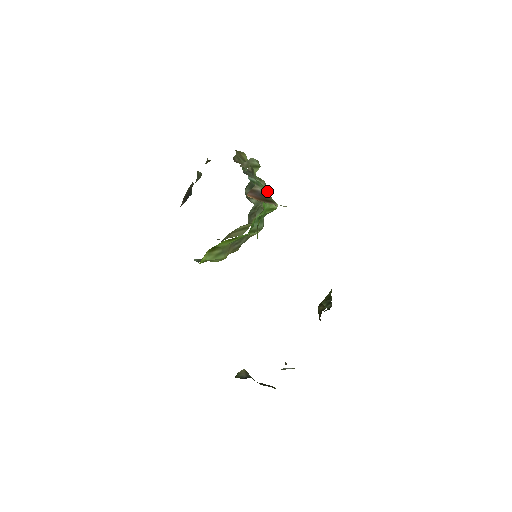
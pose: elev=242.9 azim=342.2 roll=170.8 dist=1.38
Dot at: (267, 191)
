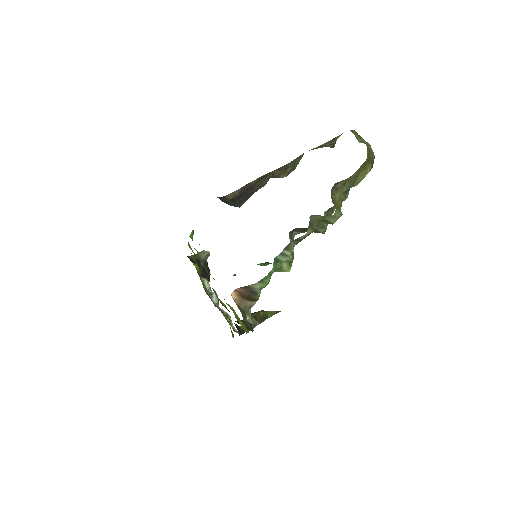
Dot at: occluded
